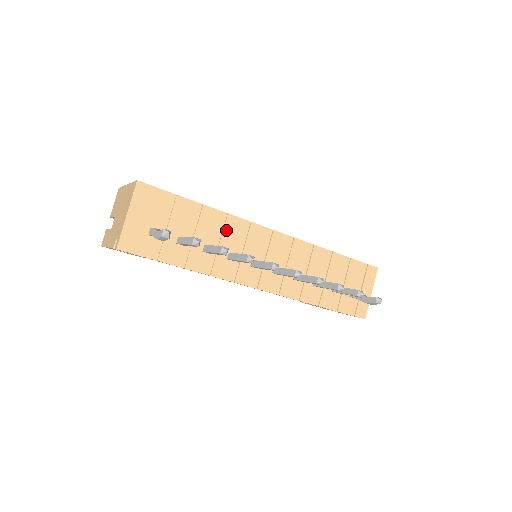
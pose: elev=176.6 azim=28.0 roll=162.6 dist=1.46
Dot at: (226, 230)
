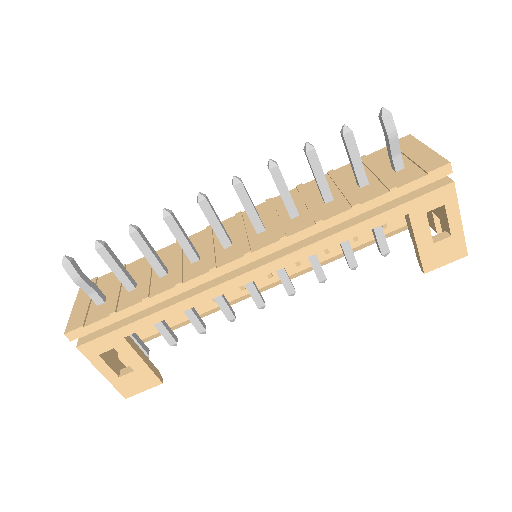
Dot at: (179, 249)
